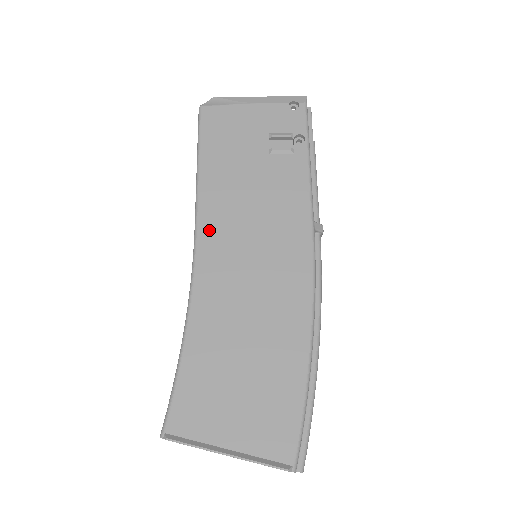
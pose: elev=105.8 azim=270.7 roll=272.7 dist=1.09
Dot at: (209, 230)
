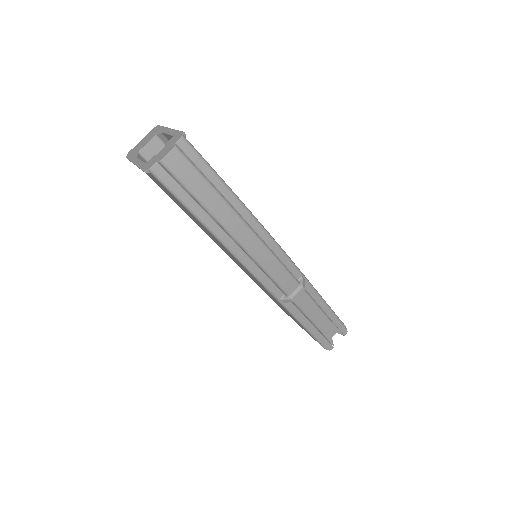
Dot at: occluded
